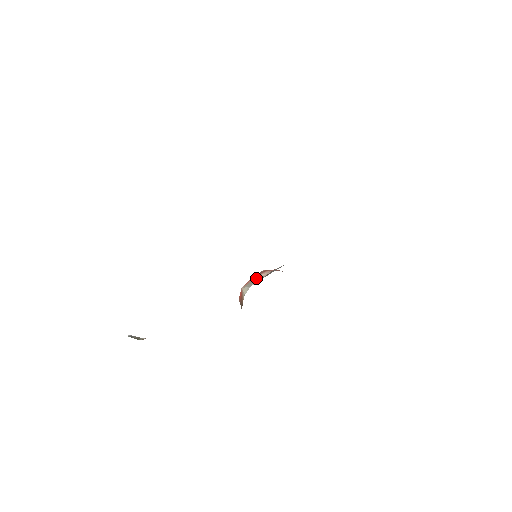
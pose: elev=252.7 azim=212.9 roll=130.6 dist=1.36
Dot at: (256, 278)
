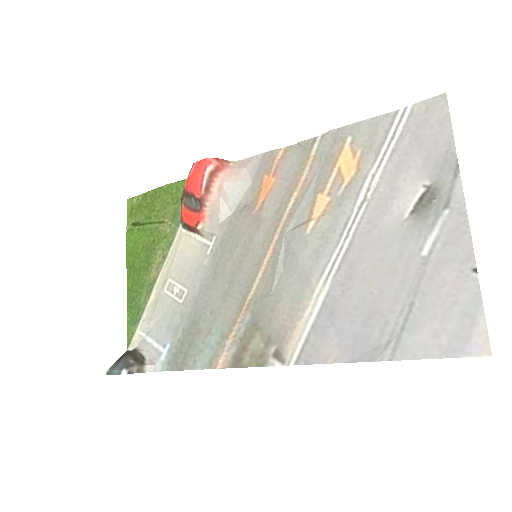
Dot at: (213, 210)
